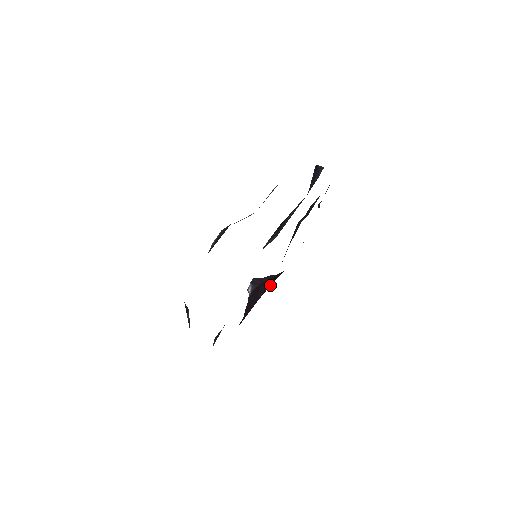
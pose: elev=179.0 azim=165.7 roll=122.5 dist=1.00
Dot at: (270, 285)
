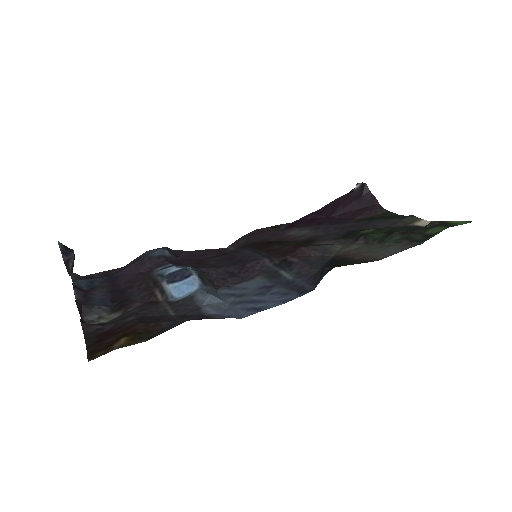
Dot at: (347, 217)
